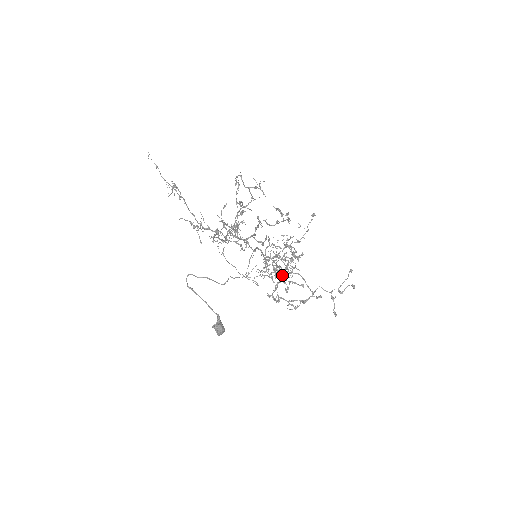
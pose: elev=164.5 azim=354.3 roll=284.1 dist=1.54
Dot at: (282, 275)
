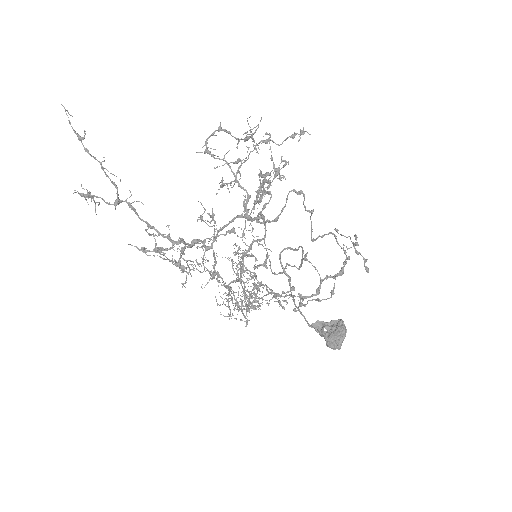
Dot at: (259, 297)
